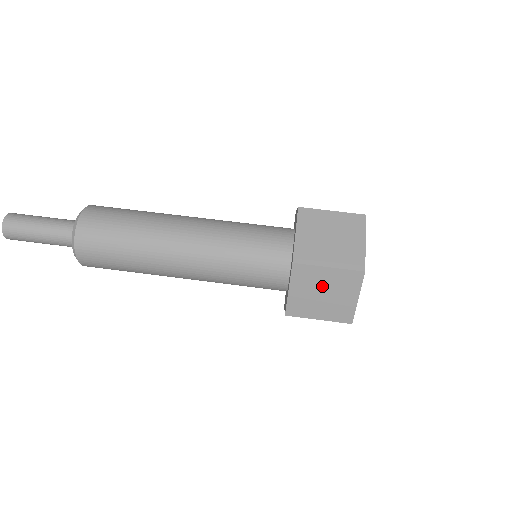
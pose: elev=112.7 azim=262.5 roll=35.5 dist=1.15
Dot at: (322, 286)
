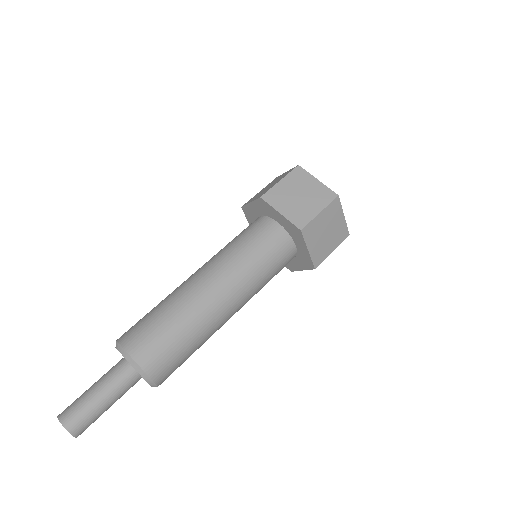
Dot at: (292, 193)
